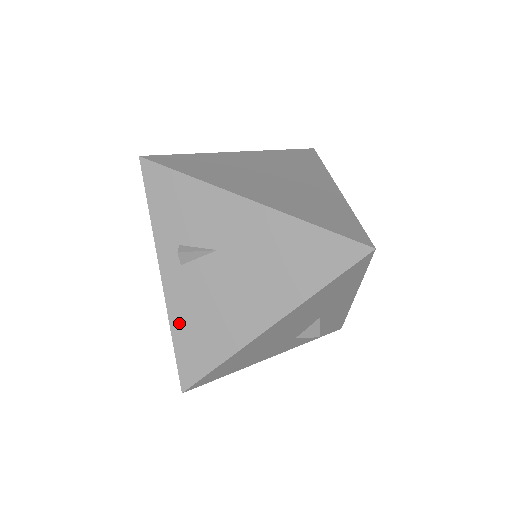
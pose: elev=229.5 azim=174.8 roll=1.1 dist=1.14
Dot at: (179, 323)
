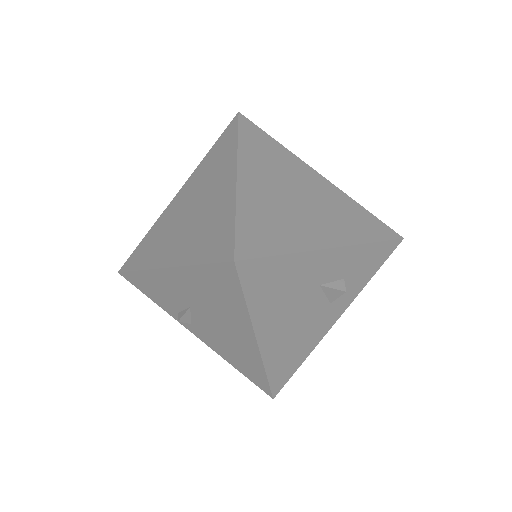
Dot at: (227, 358)
